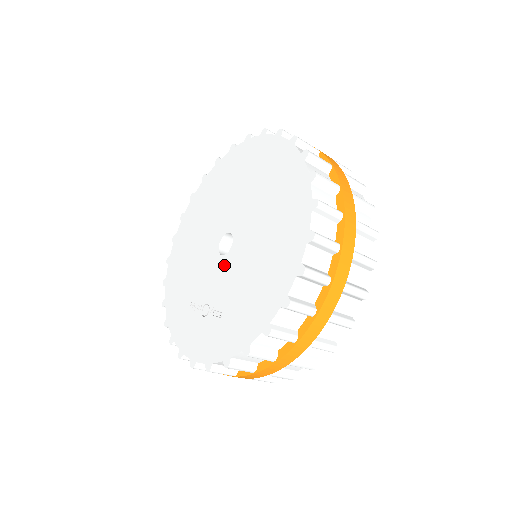
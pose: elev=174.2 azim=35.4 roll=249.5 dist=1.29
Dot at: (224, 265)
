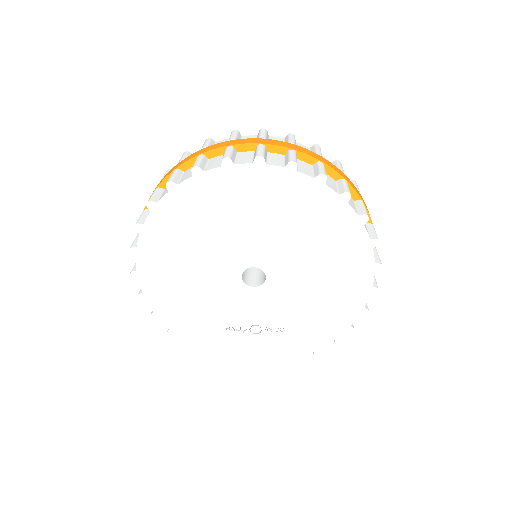
Dot at: (264, 295)
